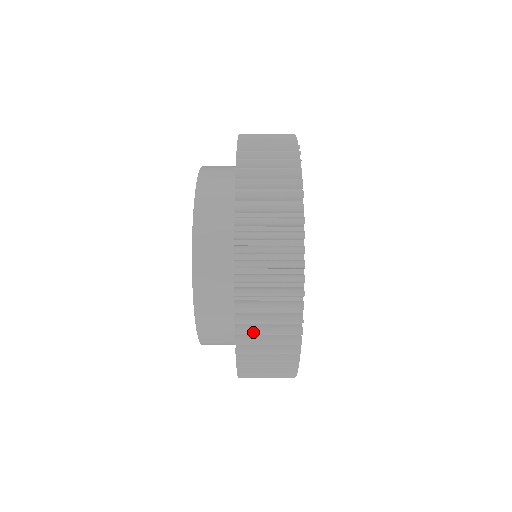
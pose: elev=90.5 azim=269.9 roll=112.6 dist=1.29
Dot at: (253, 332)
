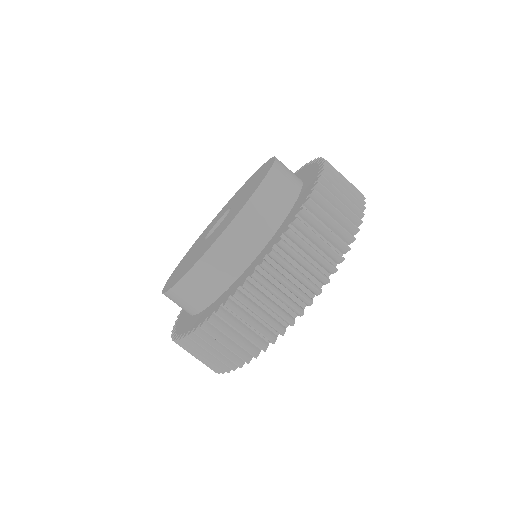
Dot at: (214, 336)
